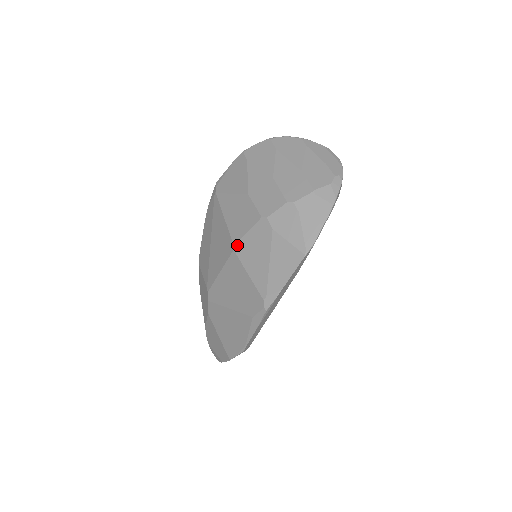
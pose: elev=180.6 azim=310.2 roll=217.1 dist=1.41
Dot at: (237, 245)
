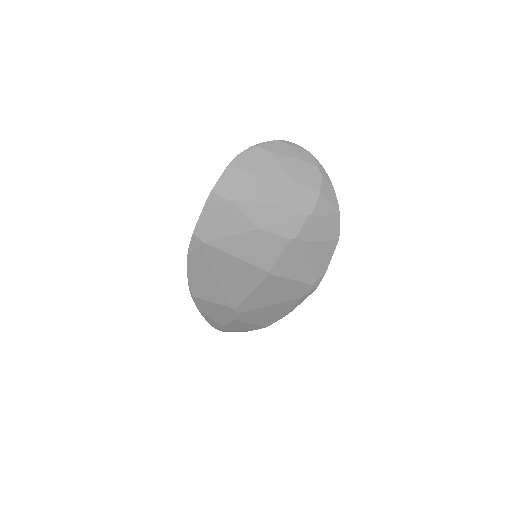
Dot at: (272, 270)
